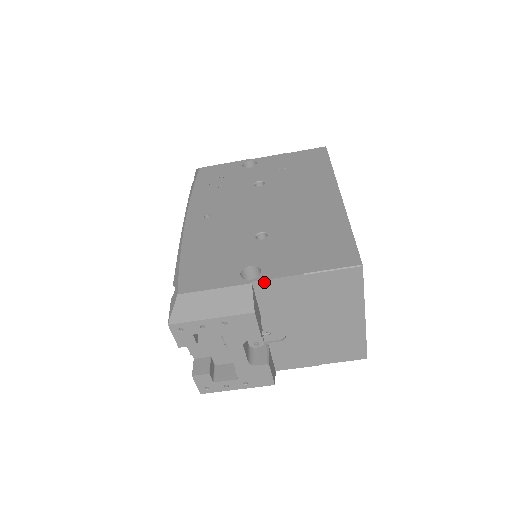
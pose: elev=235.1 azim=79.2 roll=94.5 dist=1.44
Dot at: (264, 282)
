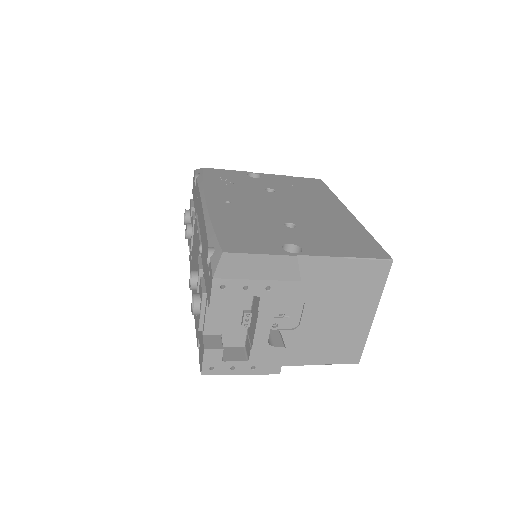
Dot at: (307, 258)
